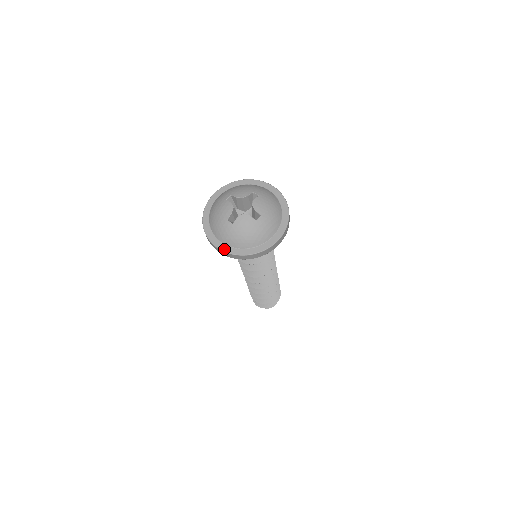
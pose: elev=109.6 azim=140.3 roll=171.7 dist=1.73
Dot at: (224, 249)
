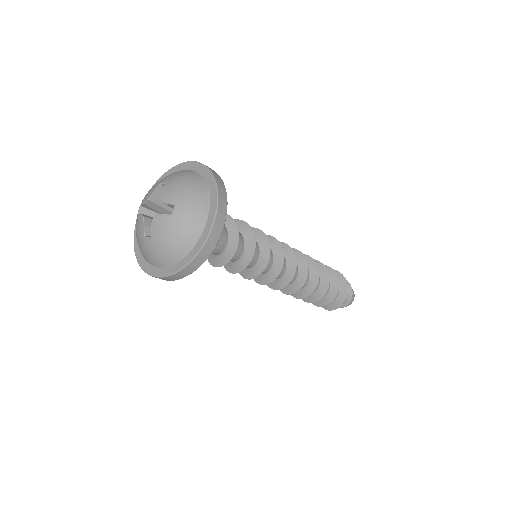
Dot at: (163, 274)
